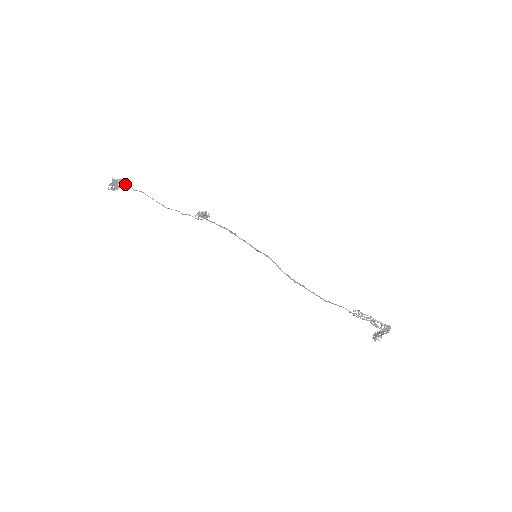
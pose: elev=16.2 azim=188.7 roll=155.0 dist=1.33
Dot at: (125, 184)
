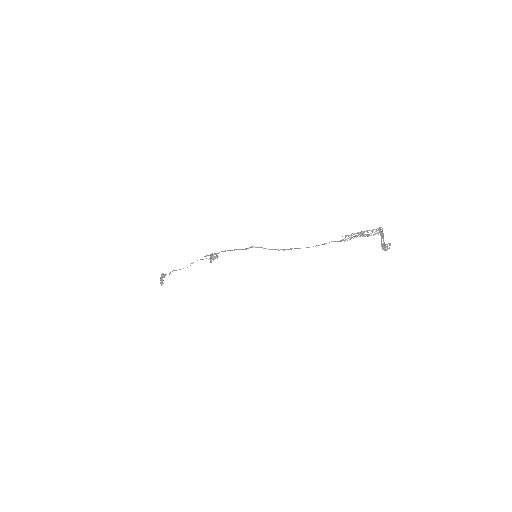
Dot at: (164, 275)
